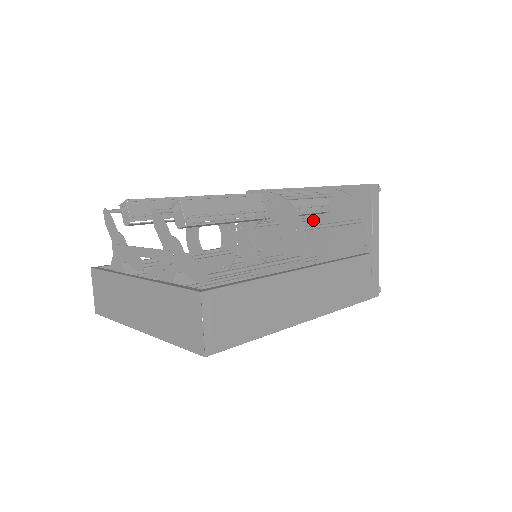
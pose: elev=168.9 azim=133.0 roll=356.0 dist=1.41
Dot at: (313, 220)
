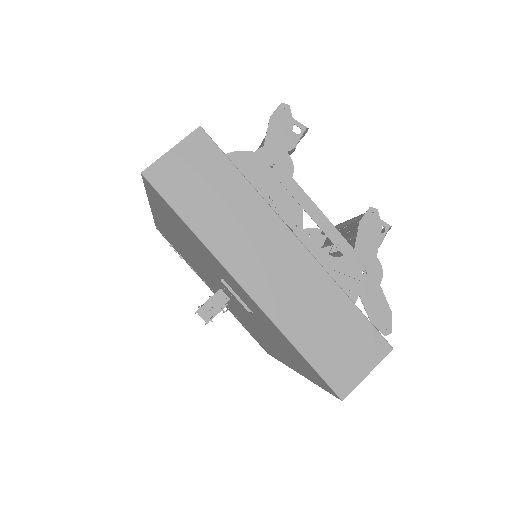
Dot at: occluded
